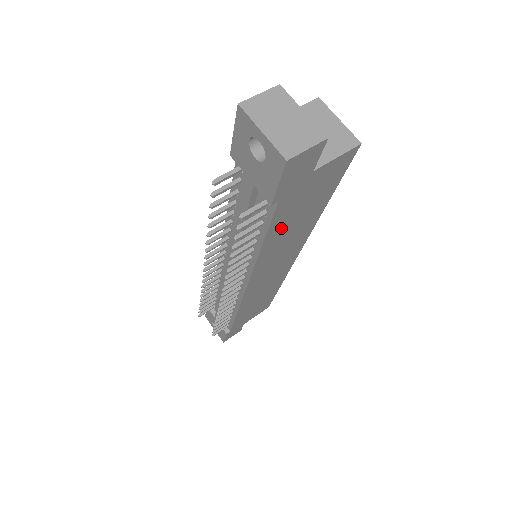
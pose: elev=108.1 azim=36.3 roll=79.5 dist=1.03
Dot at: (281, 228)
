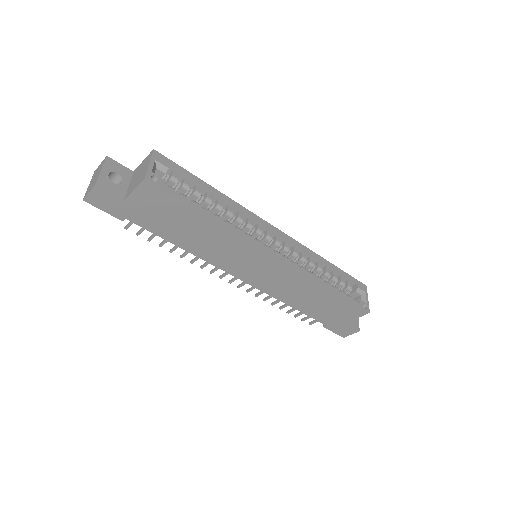
Dot at: (175, 234)
